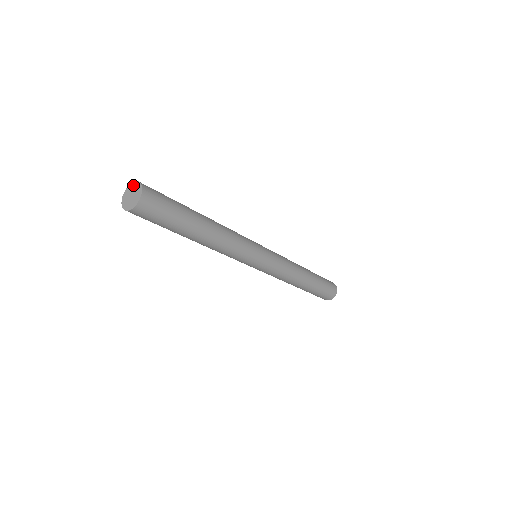
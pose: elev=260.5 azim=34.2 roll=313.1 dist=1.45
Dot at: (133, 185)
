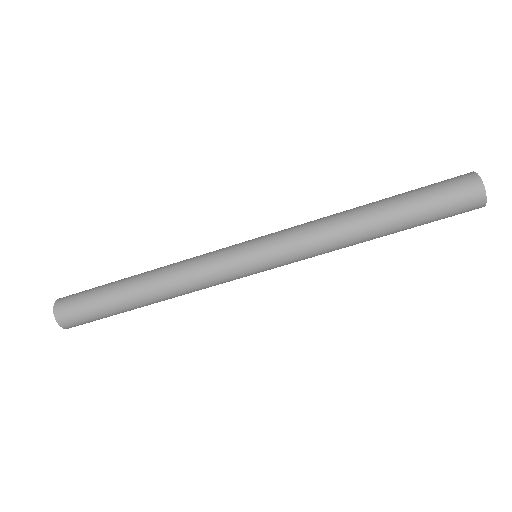
Dot at: occluded
